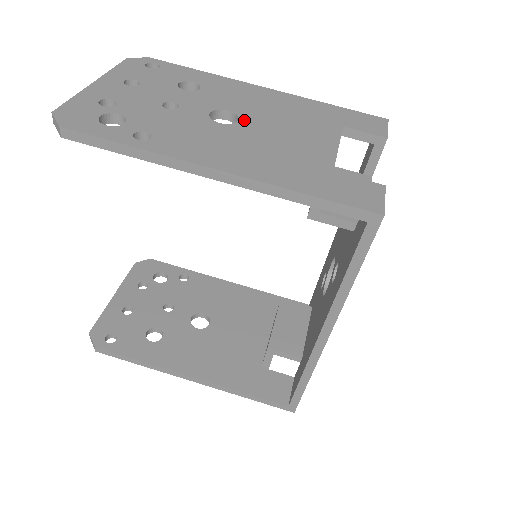
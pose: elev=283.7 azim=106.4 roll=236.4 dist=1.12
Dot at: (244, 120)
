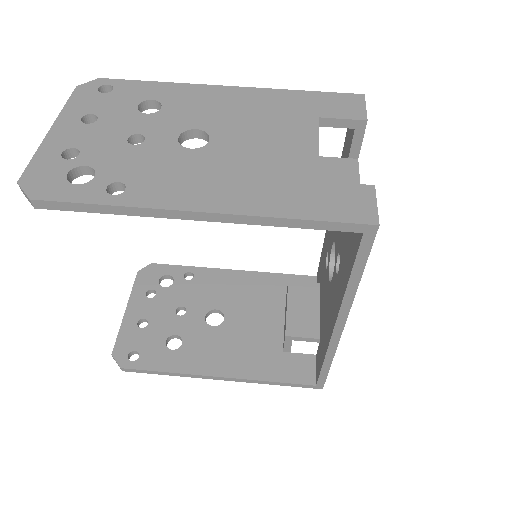
Dot at: (215, 138)
